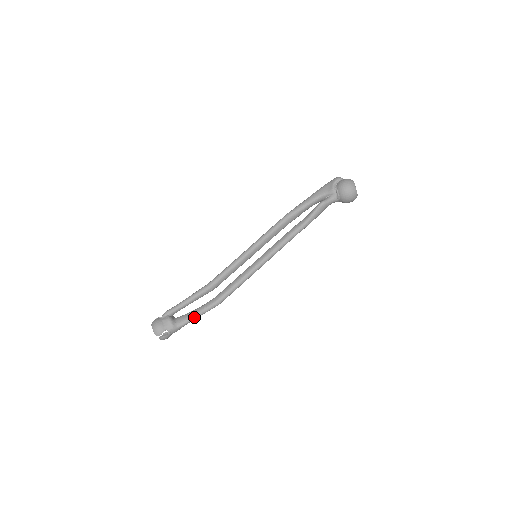
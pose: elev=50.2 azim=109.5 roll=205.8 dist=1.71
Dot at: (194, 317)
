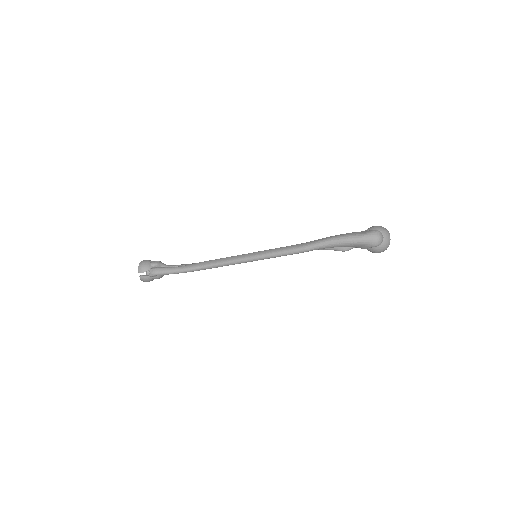
Dot at: occluded
